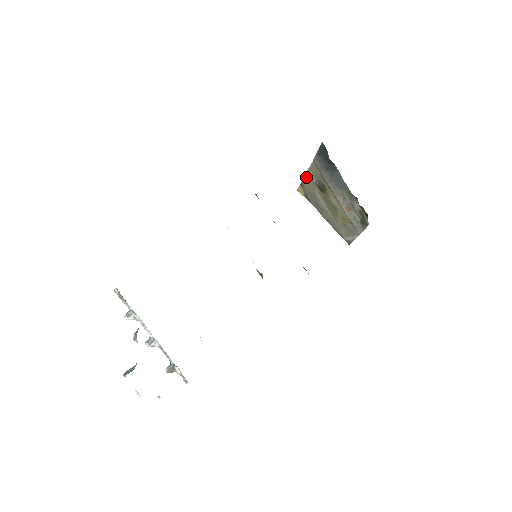
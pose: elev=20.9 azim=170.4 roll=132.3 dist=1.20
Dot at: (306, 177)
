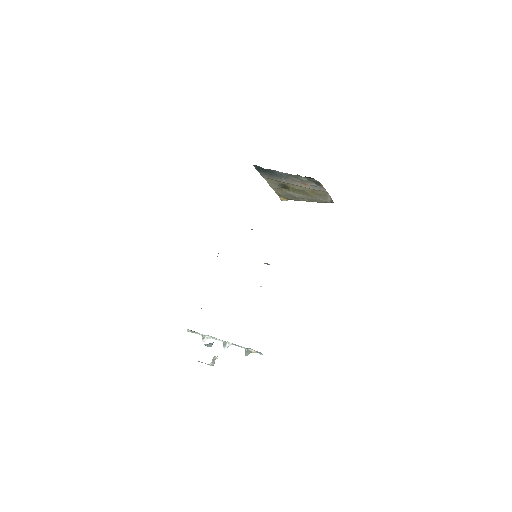
Dot at: (274, 189)
